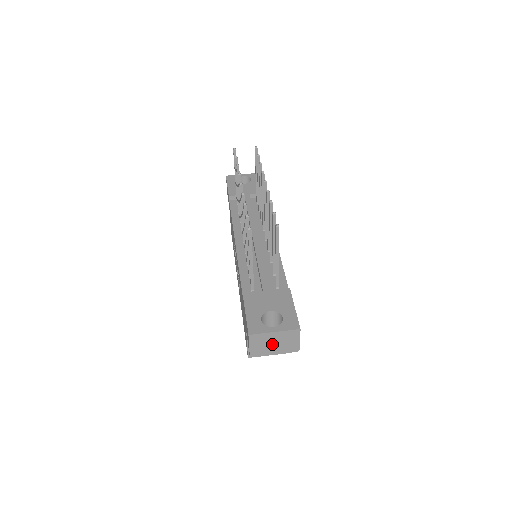
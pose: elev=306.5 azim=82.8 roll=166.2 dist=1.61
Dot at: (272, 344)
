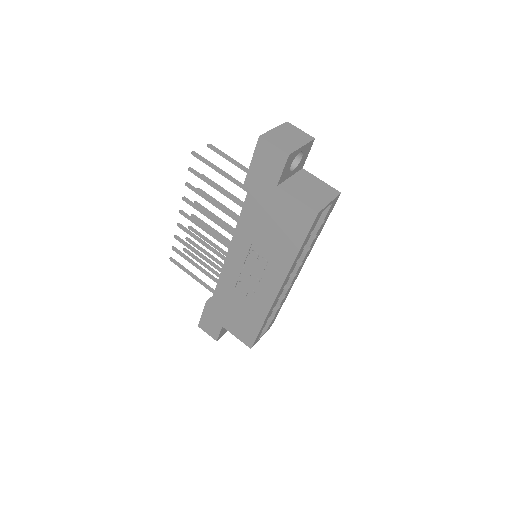
Dot at: (287, 139)
